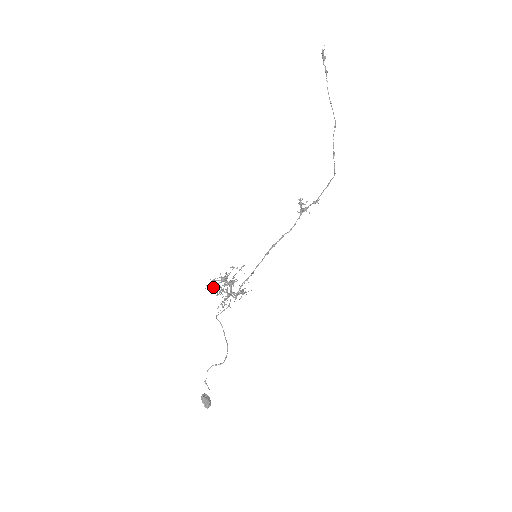
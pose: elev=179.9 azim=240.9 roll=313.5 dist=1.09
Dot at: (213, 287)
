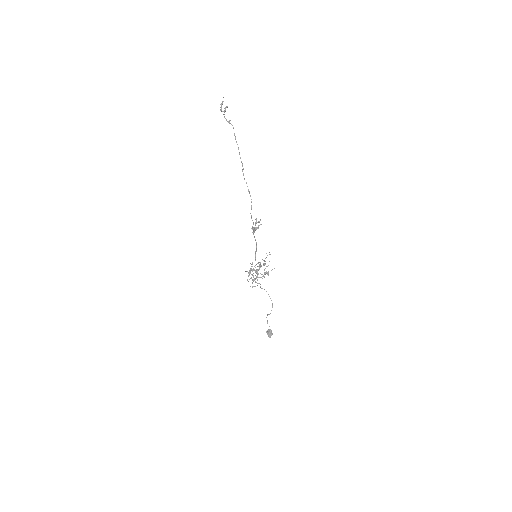
Dot at: (249, 274)
